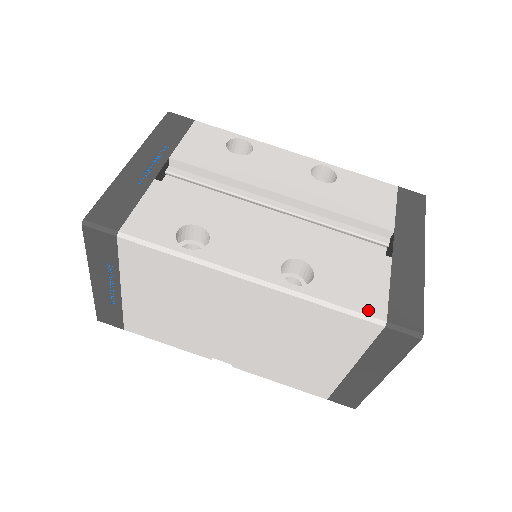
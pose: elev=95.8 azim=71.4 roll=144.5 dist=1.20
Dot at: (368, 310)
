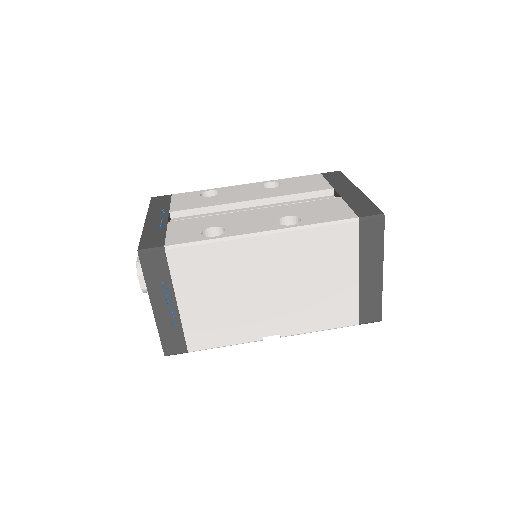
Dot at: (344, 218)
